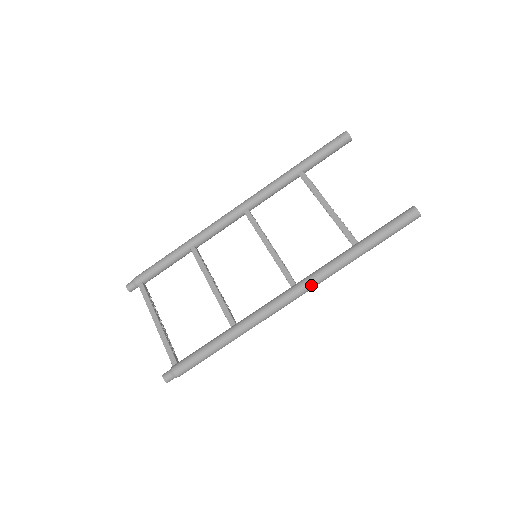
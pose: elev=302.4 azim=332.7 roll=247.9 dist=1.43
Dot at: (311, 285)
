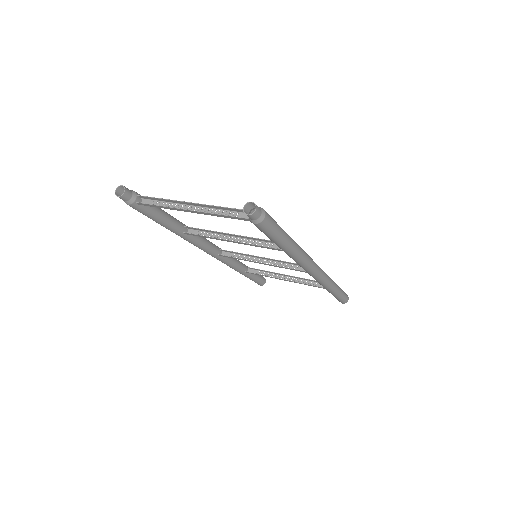
Dot at: (323, 271)
